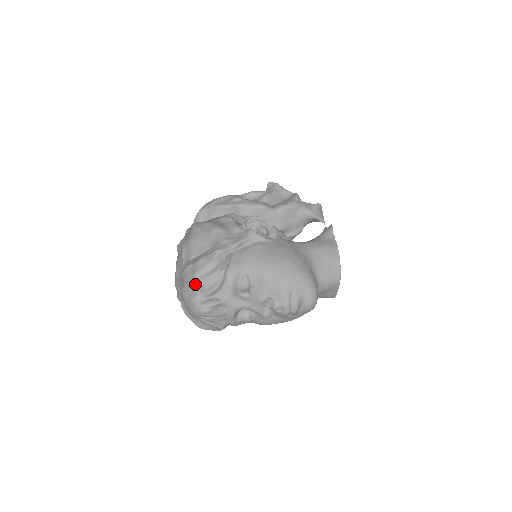
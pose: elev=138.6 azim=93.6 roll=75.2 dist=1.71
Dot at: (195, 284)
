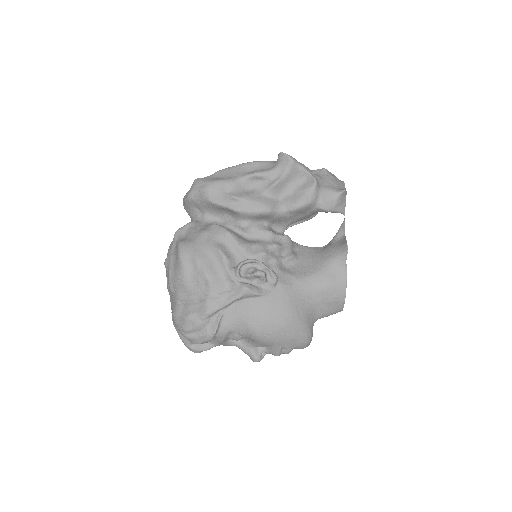
Dot at: occluded
